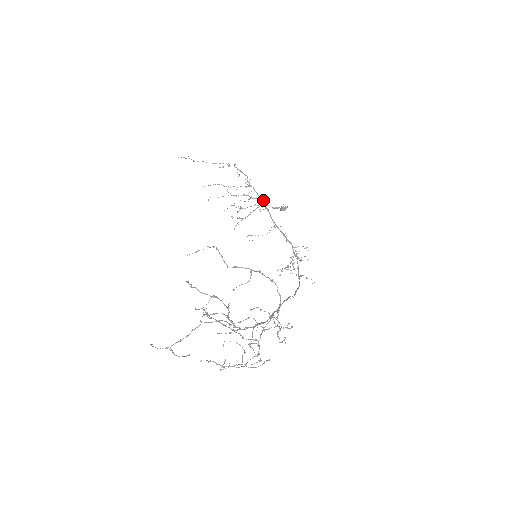
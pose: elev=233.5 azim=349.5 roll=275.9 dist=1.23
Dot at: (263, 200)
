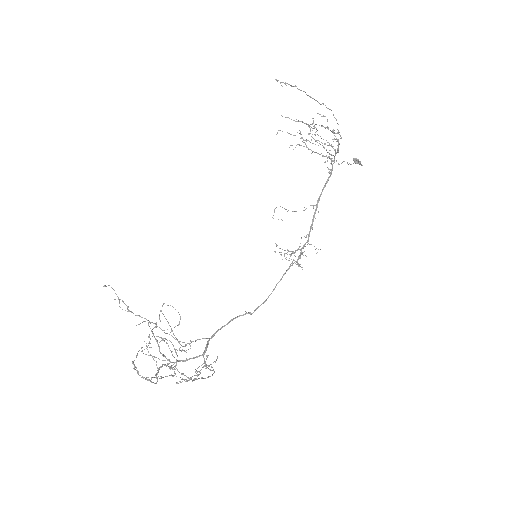
Dot at: occluded
